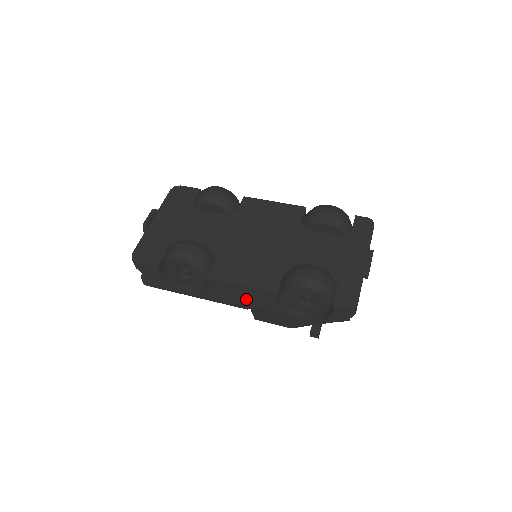
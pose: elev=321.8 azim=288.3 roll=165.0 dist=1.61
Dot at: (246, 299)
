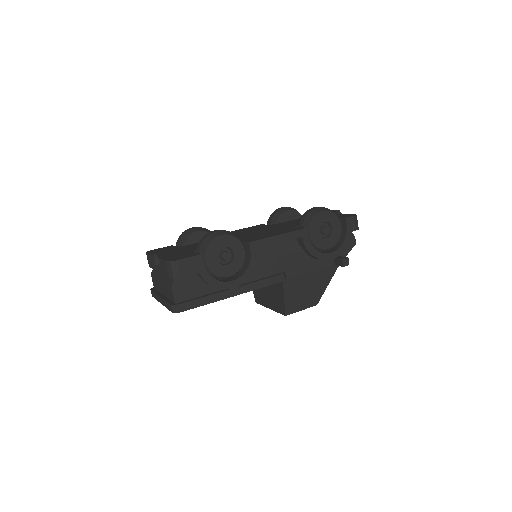
Dot at: (279, 270)
